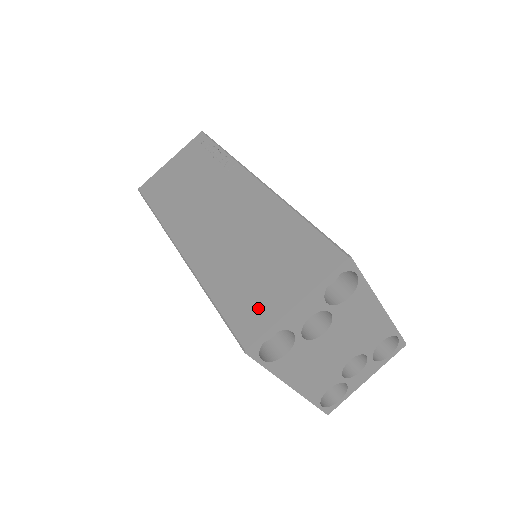
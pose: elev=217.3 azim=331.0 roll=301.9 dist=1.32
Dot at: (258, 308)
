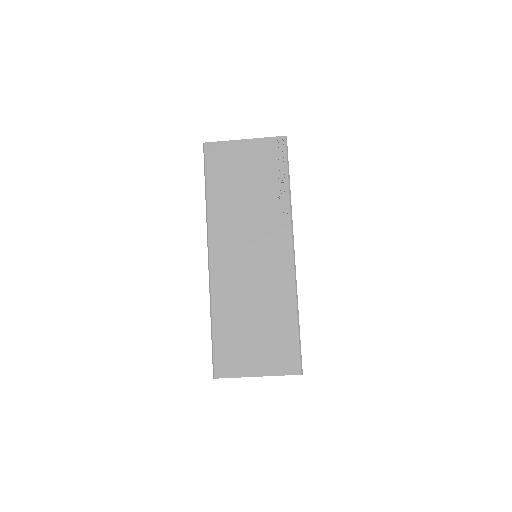
Dot at: (236, 359)
